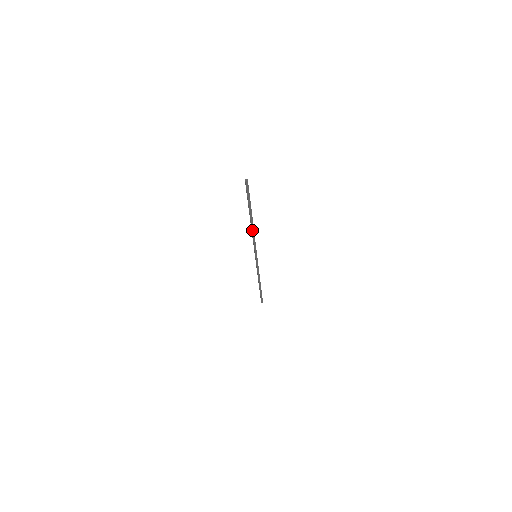
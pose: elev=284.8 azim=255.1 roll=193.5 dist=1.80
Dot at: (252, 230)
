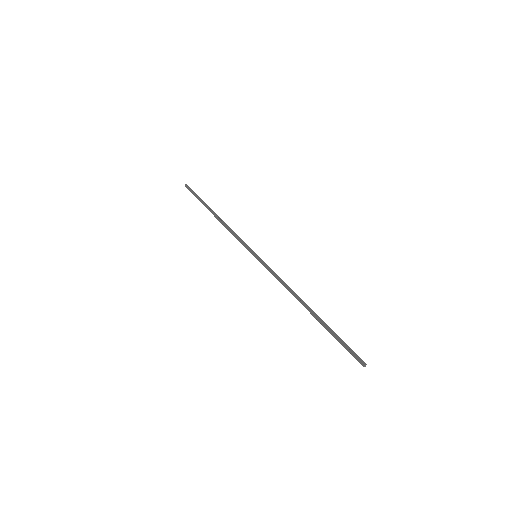
Dot at: (223, 223)
